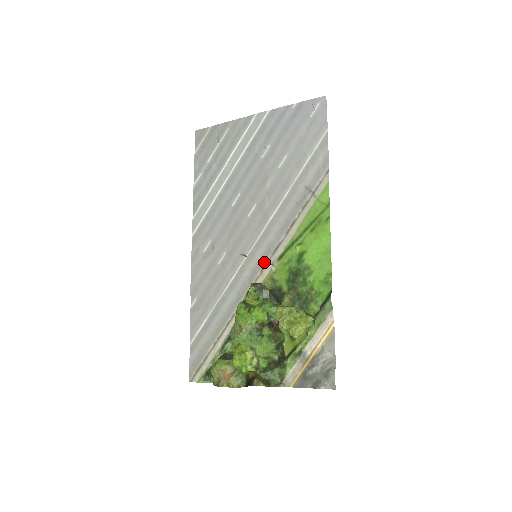
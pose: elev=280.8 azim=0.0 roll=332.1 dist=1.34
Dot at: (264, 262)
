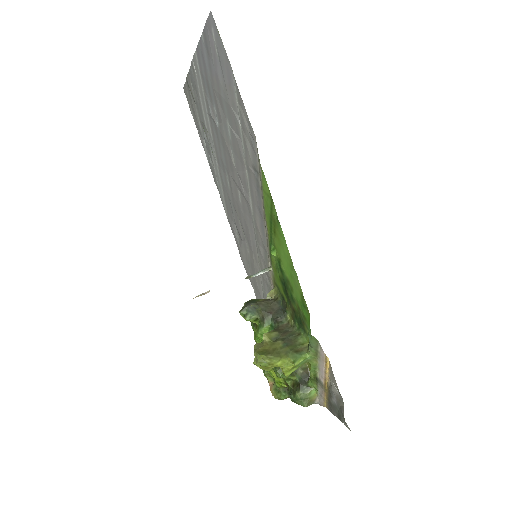
Dot at: occluded
